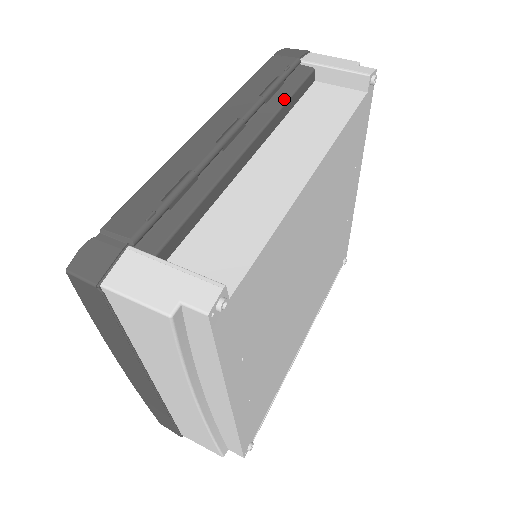
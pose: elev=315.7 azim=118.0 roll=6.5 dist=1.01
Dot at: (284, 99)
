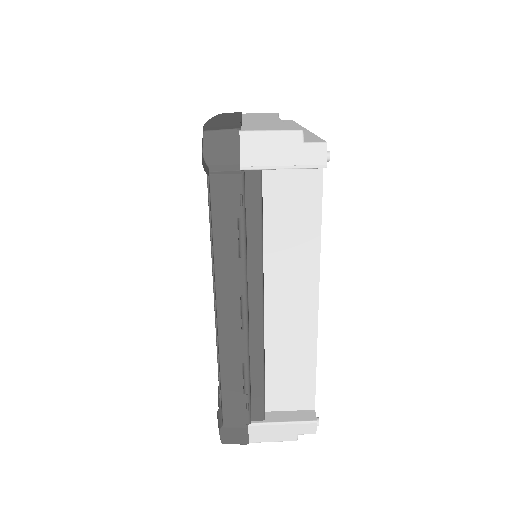
Dot at: (259, 239)
